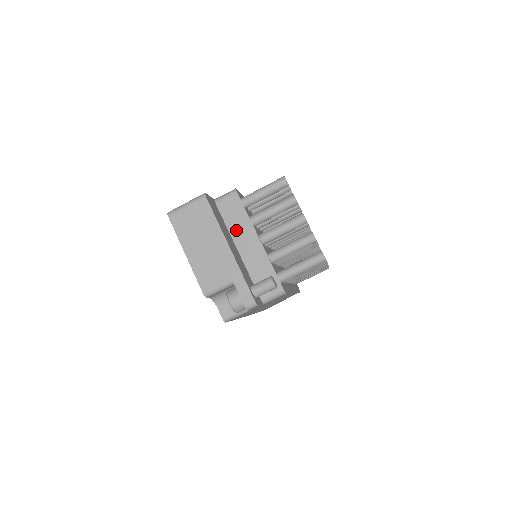
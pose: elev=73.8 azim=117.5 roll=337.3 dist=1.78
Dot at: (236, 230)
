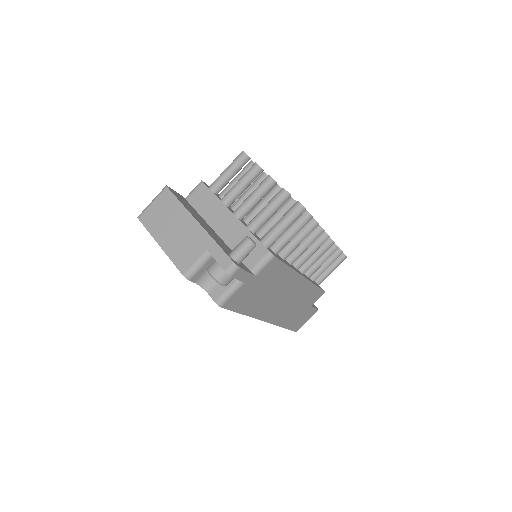
Dot at: (210, 215)
